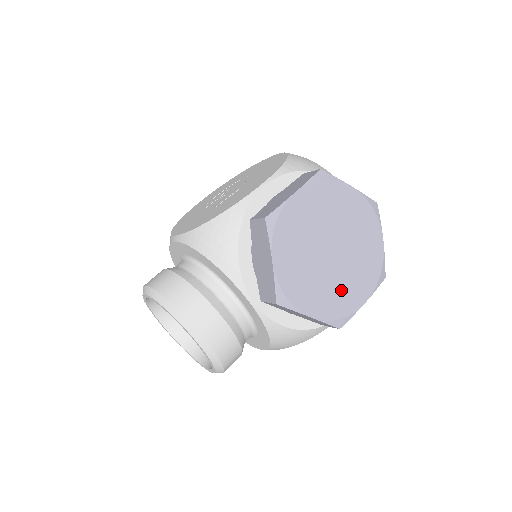
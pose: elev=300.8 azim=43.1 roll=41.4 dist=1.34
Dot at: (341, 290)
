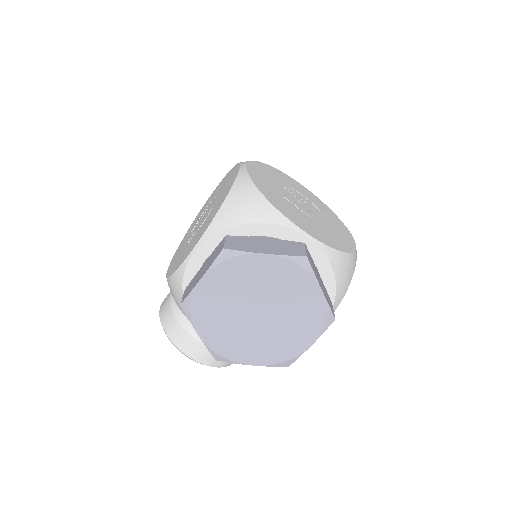
Dot at: (279, 341)
